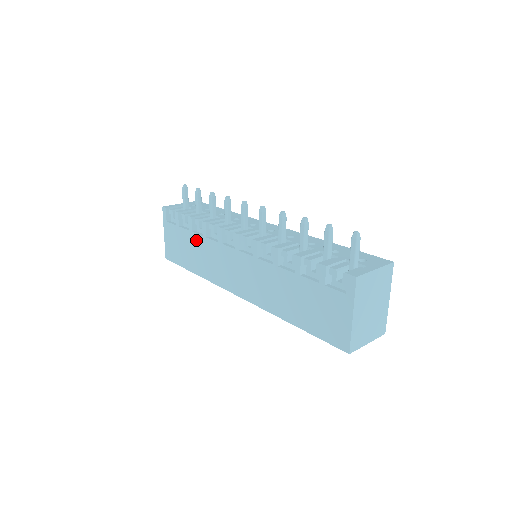
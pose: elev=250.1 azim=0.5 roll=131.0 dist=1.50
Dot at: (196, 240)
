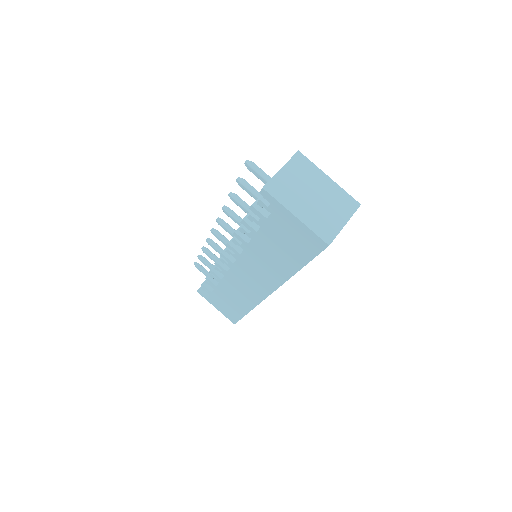
Dot at: (222, 289)
